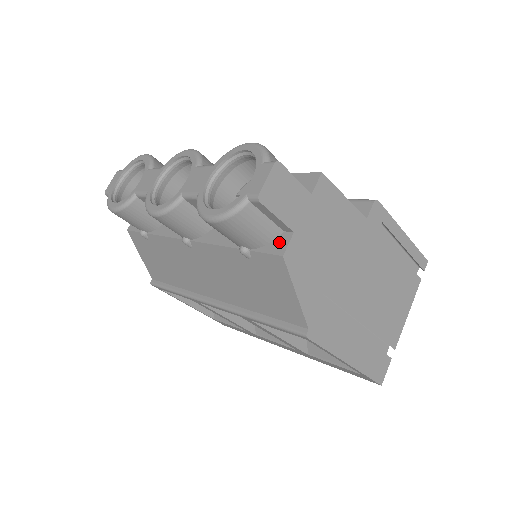
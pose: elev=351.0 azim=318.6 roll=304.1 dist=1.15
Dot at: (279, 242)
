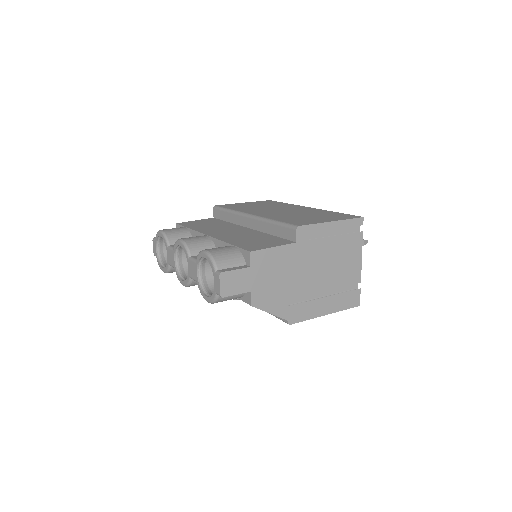
Dot at: (247, 296)
